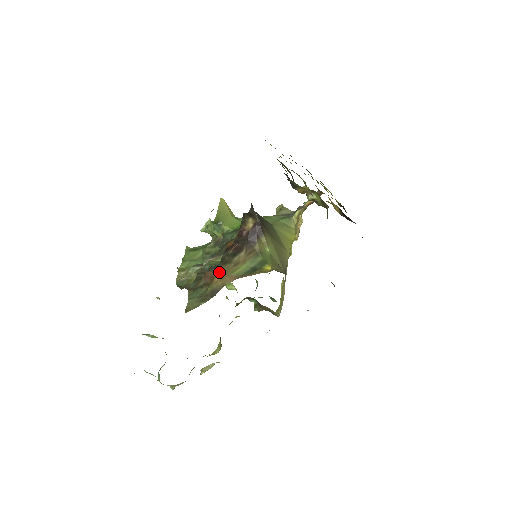
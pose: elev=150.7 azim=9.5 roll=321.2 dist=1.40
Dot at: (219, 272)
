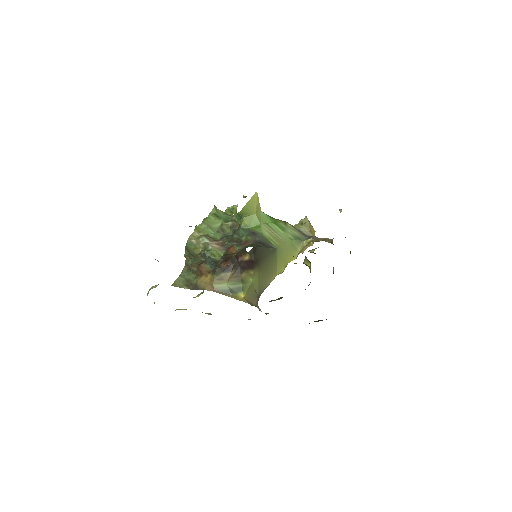
Dot at: (208, 274)
